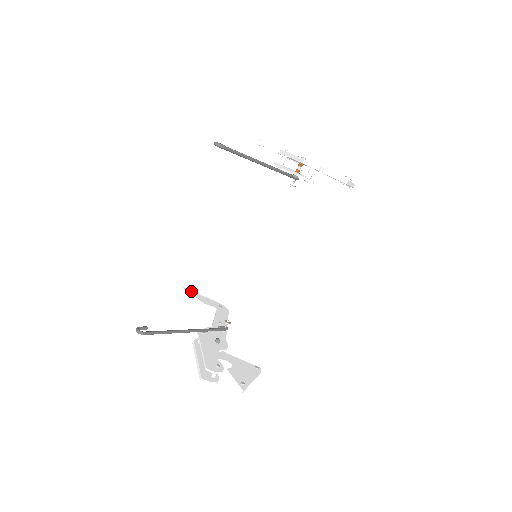
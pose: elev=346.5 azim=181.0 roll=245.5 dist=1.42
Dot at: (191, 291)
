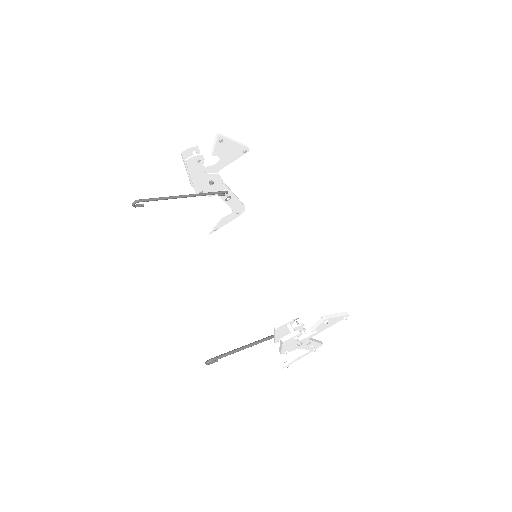
Dot at: occluded
